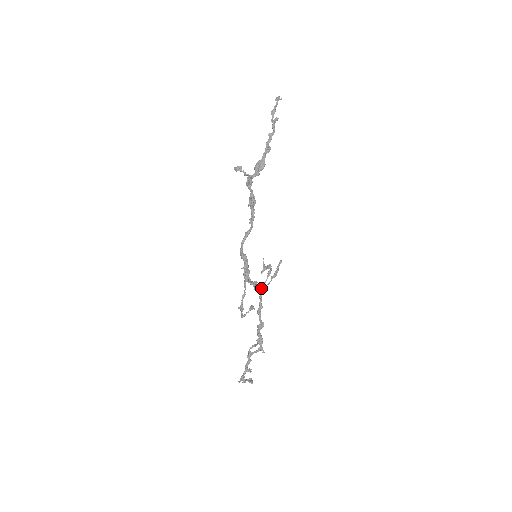
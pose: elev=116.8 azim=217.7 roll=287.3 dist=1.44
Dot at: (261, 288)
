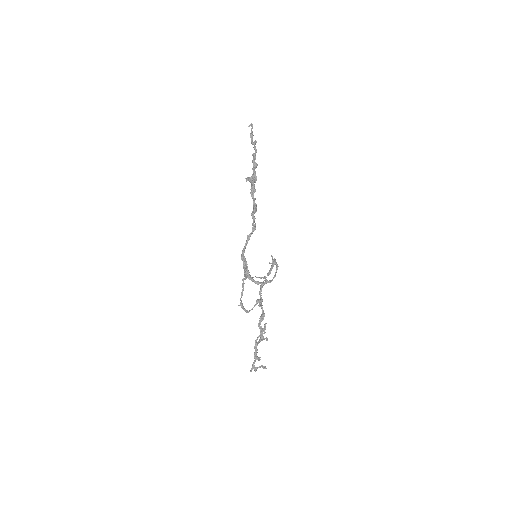
Dot at: (261, 284)
